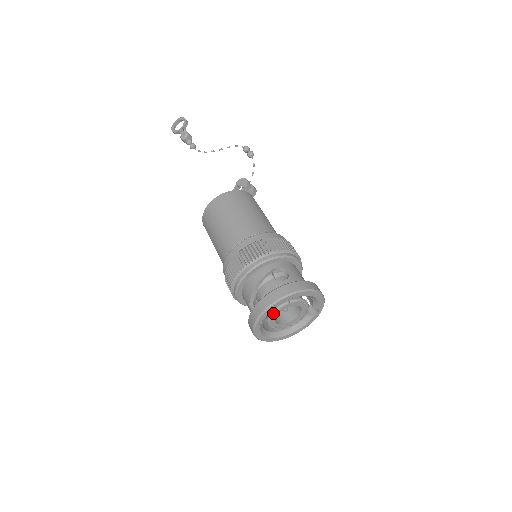
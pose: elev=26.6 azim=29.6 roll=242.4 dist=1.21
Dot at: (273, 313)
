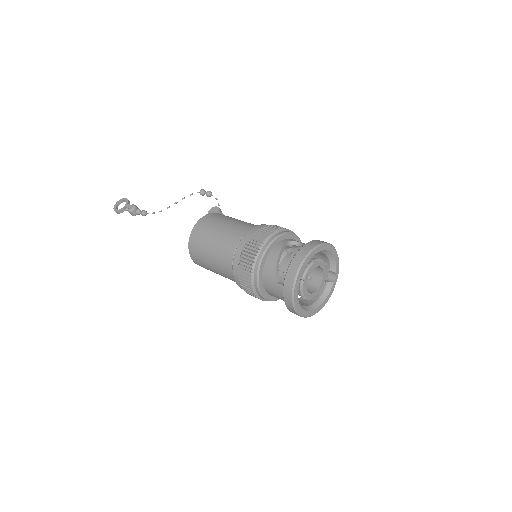
Dot at: (304, 275)
